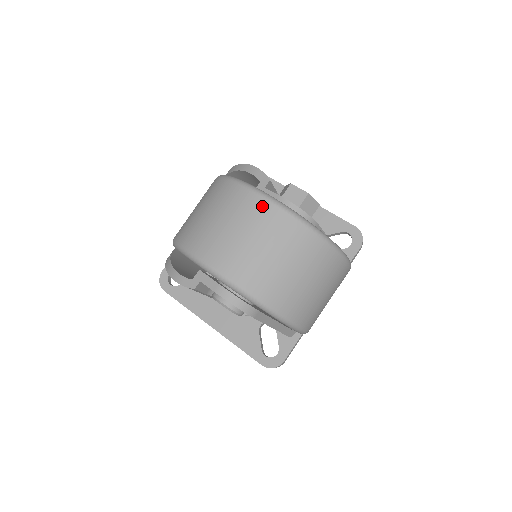
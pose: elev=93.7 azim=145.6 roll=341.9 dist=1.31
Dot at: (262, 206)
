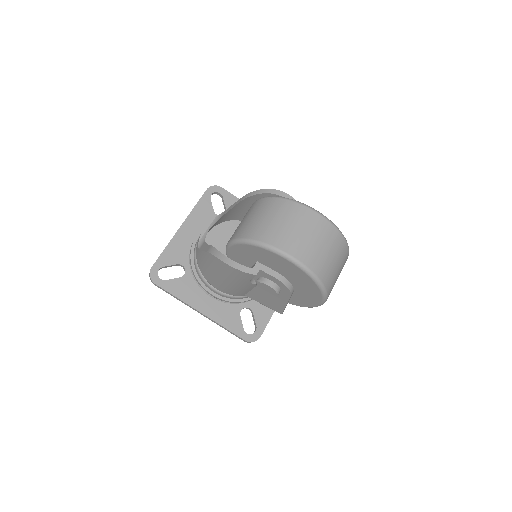
Dot at: (321, 220)
